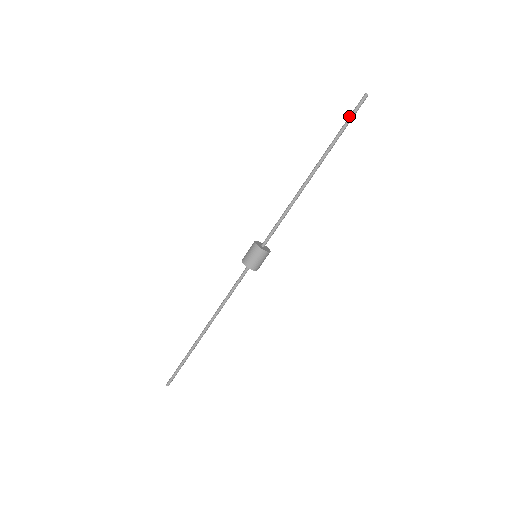
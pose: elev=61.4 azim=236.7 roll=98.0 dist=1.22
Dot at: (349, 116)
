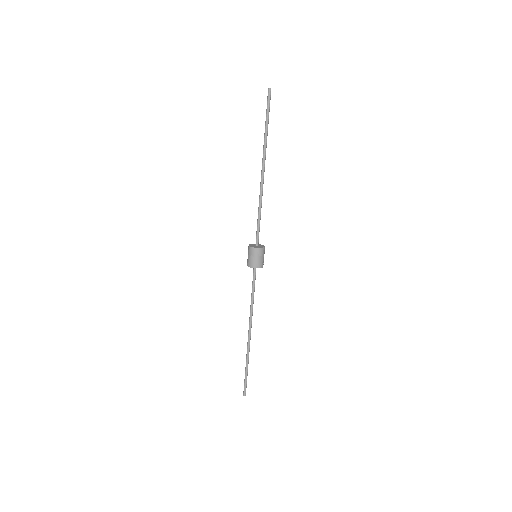
Dot at: (266, 112)
